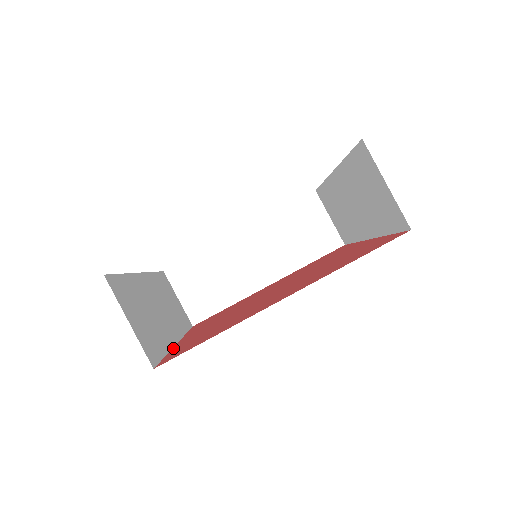
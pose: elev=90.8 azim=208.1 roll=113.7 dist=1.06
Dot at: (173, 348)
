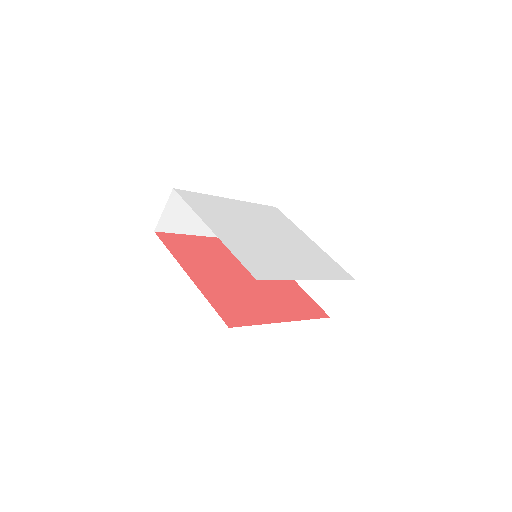
Dot at: (194, 236)
